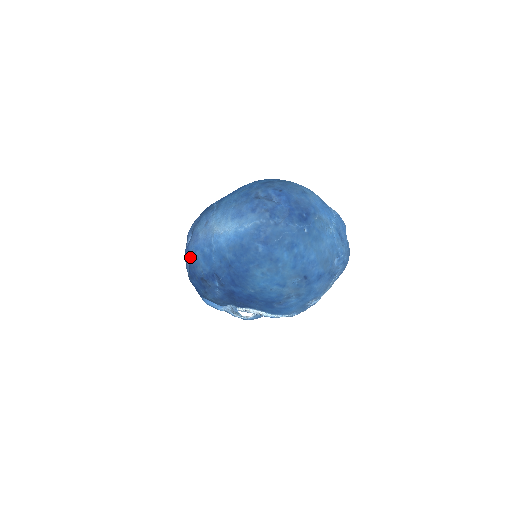
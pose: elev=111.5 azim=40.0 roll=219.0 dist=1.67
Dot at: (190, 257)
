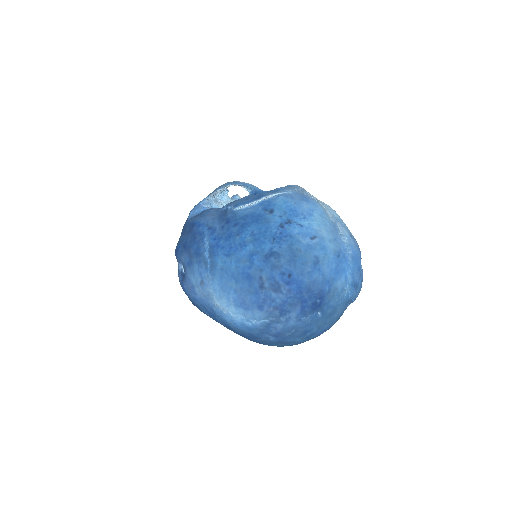
Dot at: (188, 297)
